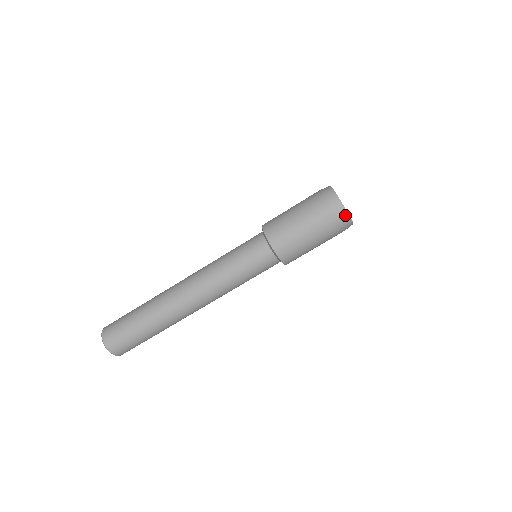
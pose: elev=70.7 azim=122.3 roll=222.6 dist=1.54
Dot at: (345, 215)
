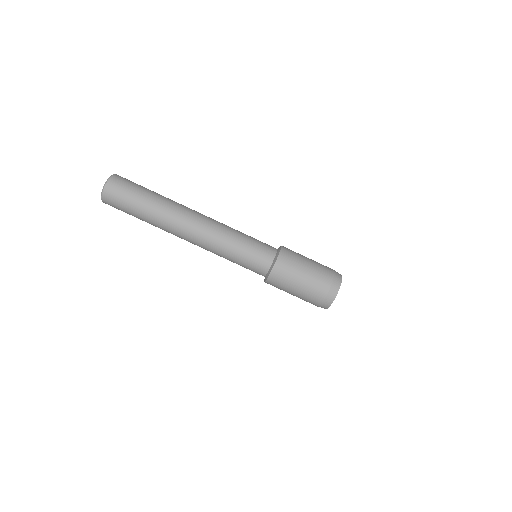
Dot at: (338, 284)
